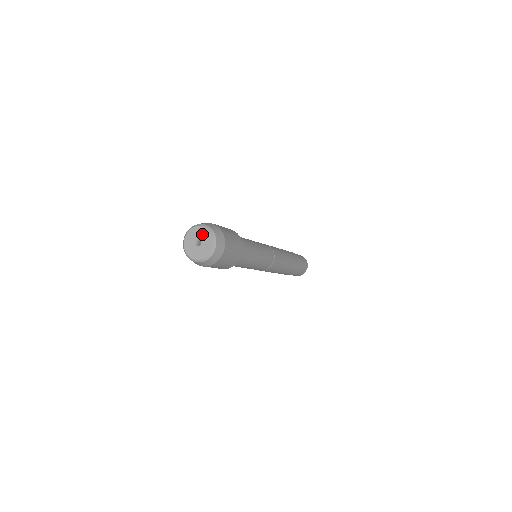
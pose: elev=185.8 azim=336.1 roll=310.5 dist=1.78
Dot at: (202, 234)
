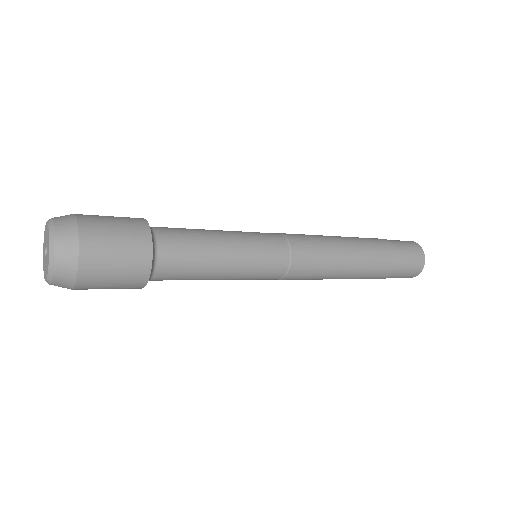
Dot at: (45, 238)
